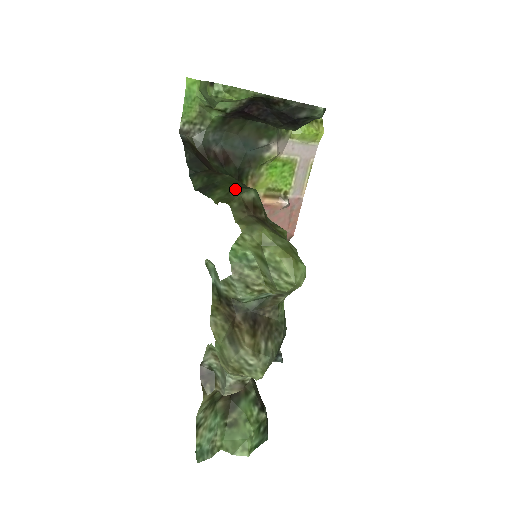
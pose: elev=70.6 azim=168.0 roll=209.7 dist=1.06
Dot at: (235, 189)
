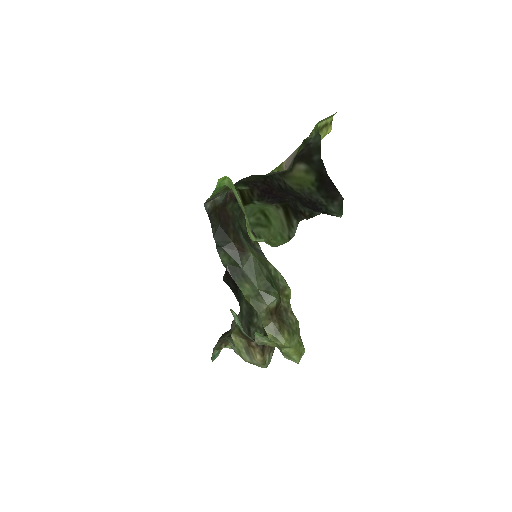
Dot at: (262, 295)
